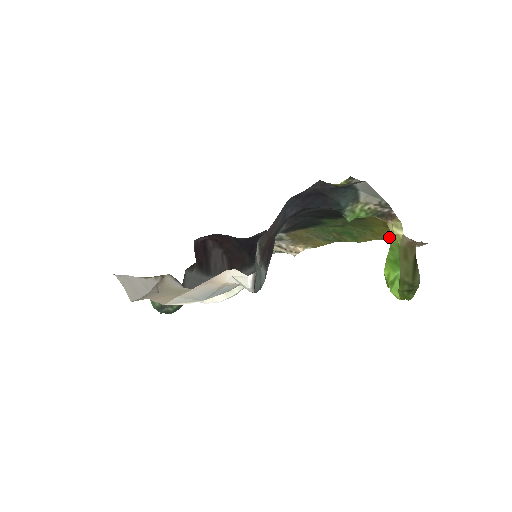
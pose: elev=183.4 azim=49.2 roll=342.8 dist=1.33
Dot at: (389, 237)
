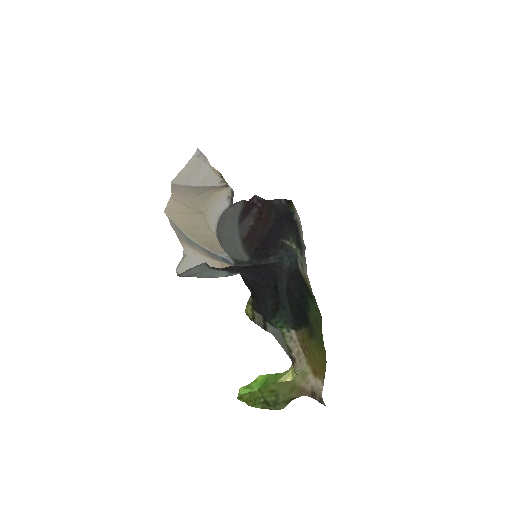
Dot at: (325, 366)
